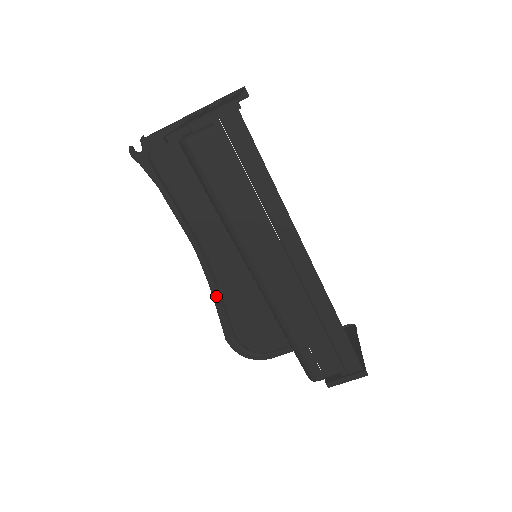
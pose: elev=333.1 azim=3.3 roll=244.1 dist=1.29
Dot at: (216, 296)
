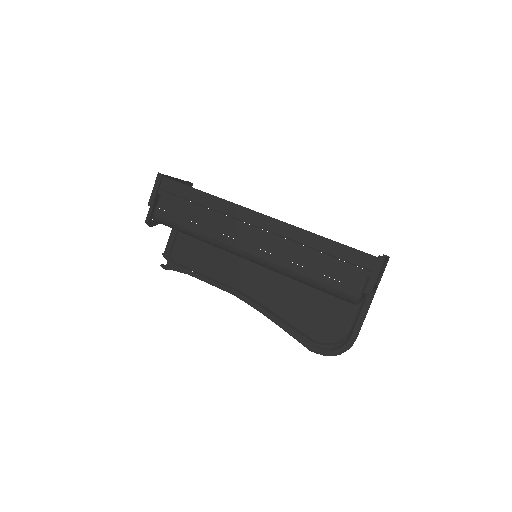
Dot at: (274, 319)
